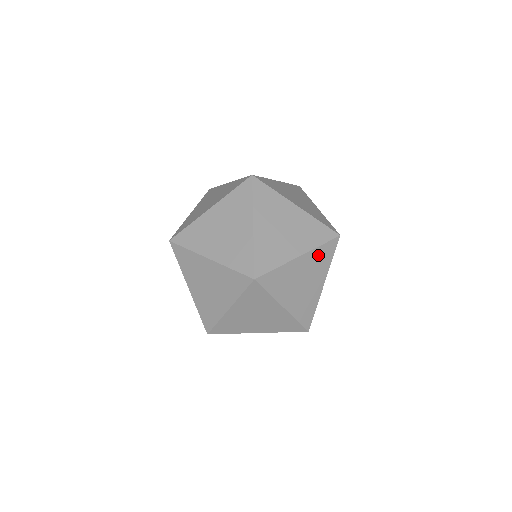
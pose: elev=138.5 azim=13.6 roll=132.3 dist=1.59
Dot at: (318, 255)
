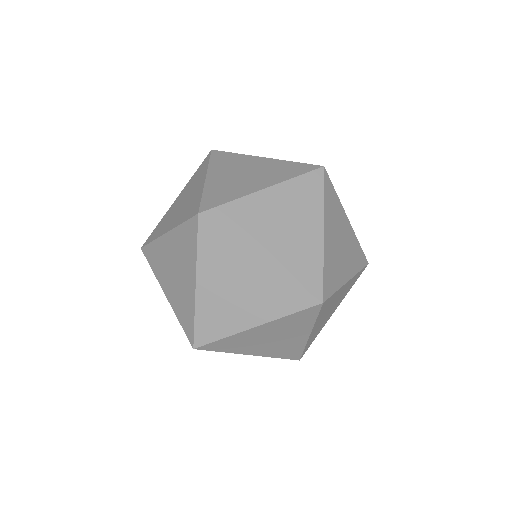
Dot at: (329, 207)
